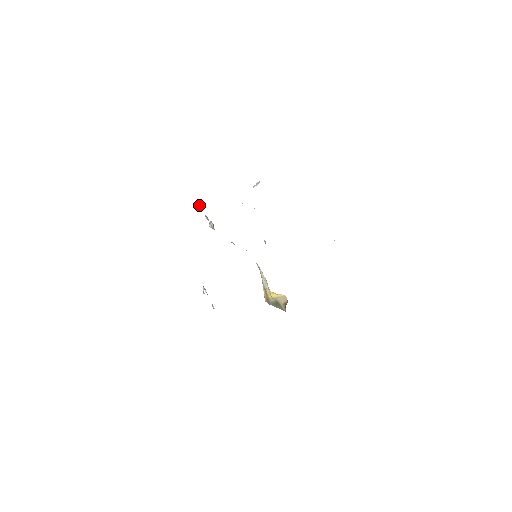
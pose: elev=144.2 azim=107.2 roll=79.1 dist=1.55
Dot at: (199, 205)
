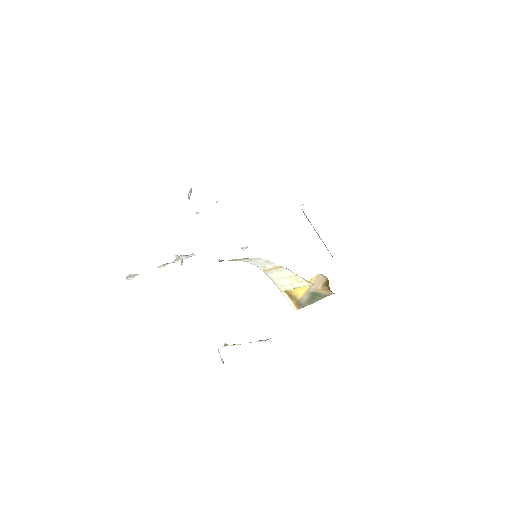
Dot at: (134, 275)
